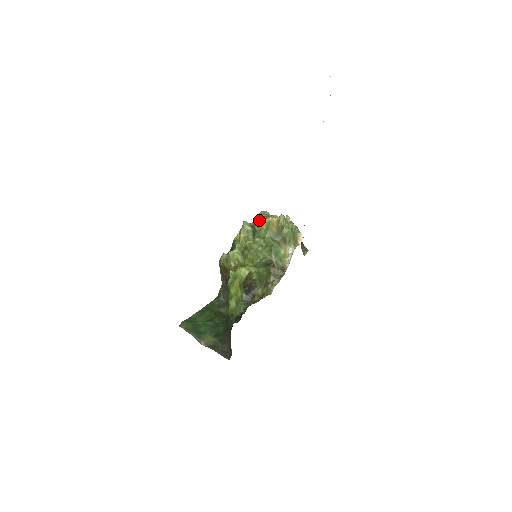
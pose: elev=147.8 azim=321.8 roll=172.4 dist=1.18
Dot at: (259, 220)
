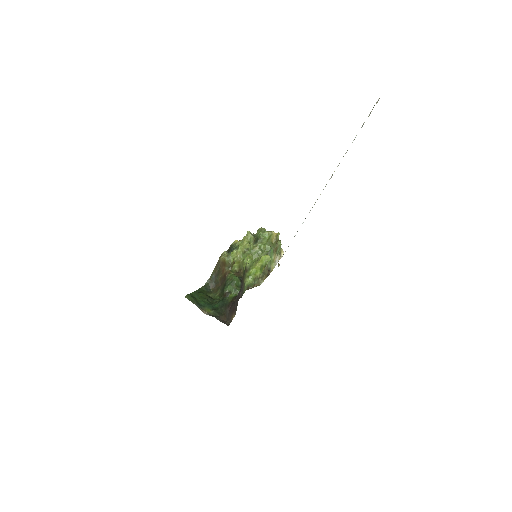
Dot at: (263, 232)
